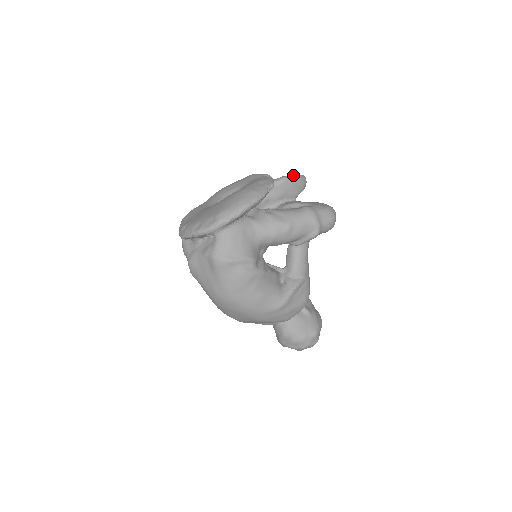
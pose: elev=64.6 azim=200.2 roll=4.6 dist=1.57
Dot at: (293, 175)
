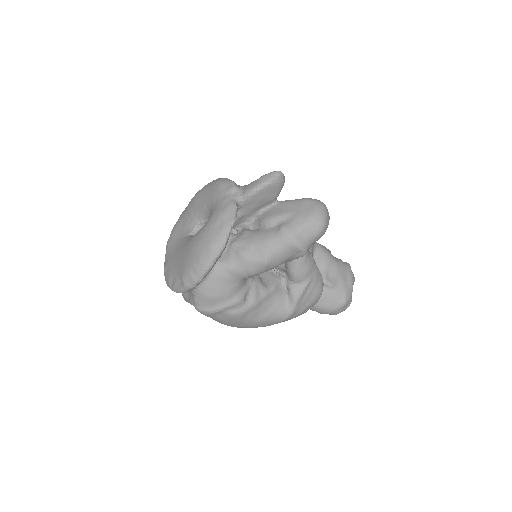
Dot at: (261, 183)
